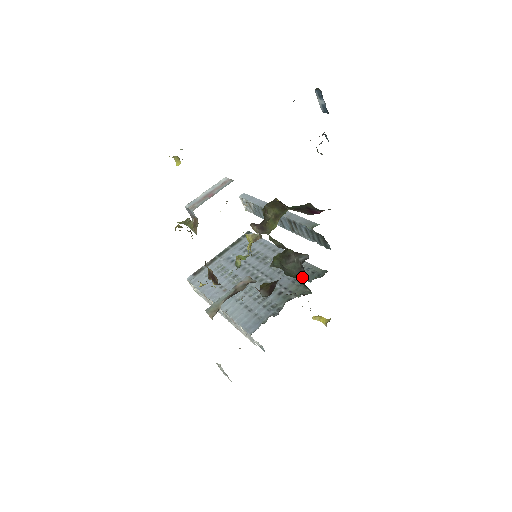
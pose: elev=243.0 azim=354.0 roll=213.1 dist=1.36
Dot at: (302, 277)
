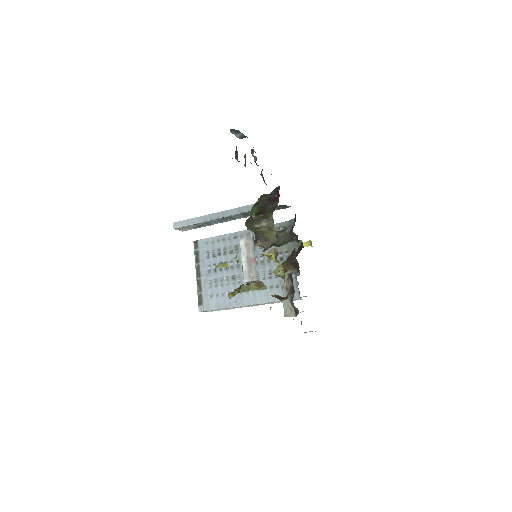
Dot at: (296, 239)
